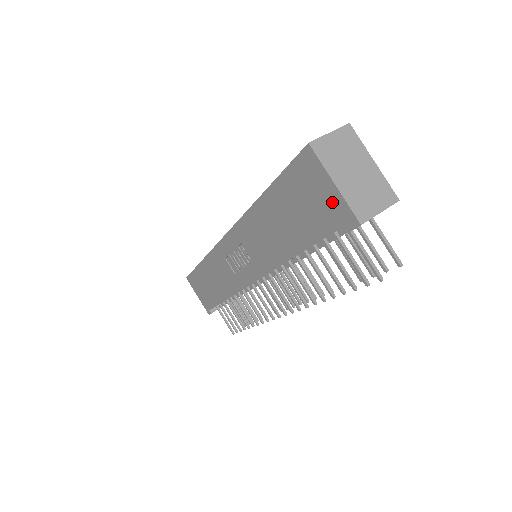
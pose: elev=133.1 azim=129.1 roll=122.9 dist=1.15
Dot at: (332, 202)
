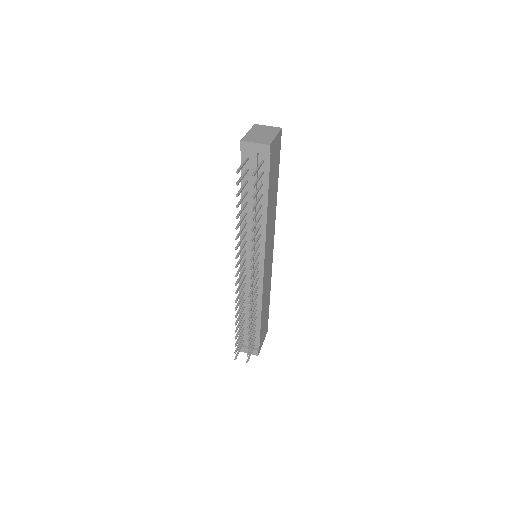
Dot at: occluded
